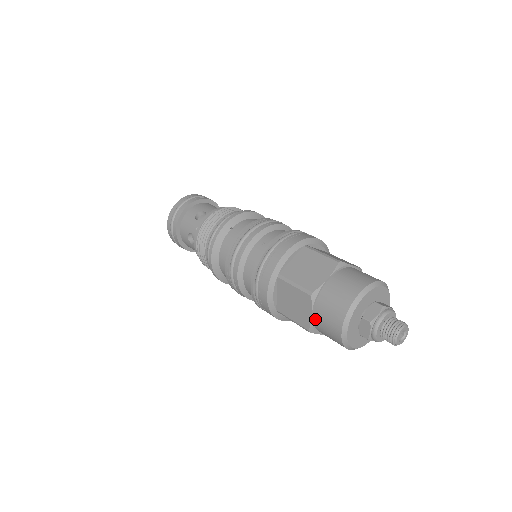
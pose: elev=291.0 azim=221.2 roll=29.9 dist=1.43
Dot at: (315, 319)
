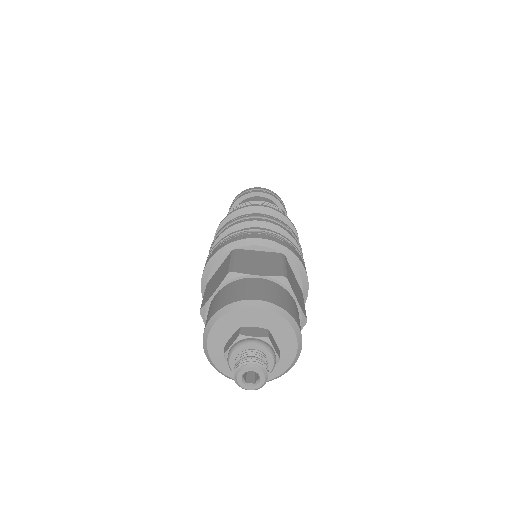
Dot at: (212, 300)
